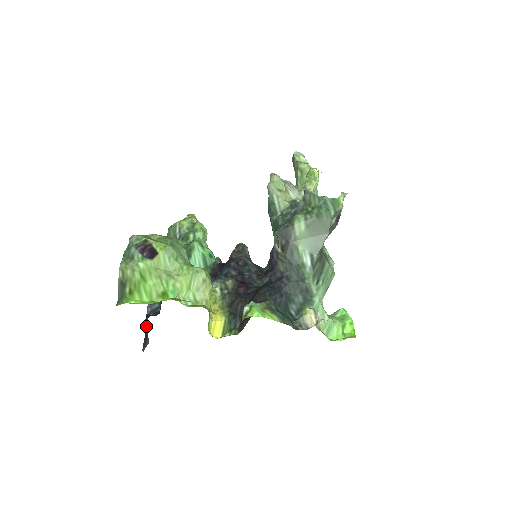
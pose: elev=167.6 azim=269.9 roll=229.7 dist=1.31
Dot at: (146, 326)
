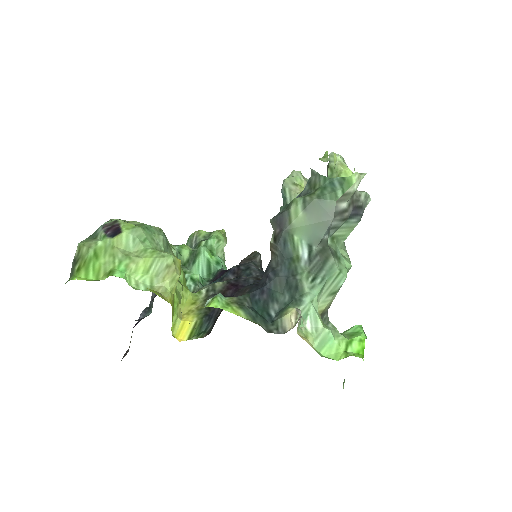
Dot at: occluded
